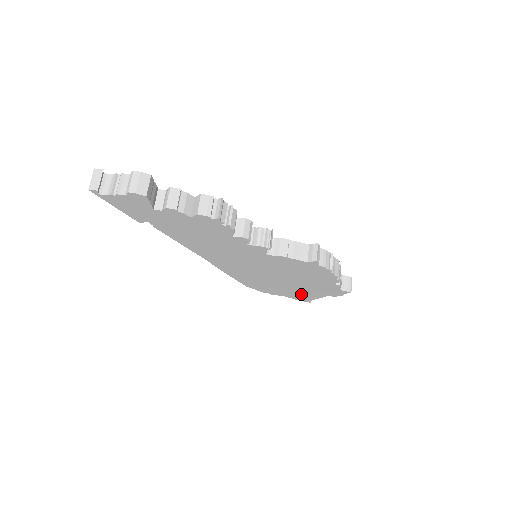
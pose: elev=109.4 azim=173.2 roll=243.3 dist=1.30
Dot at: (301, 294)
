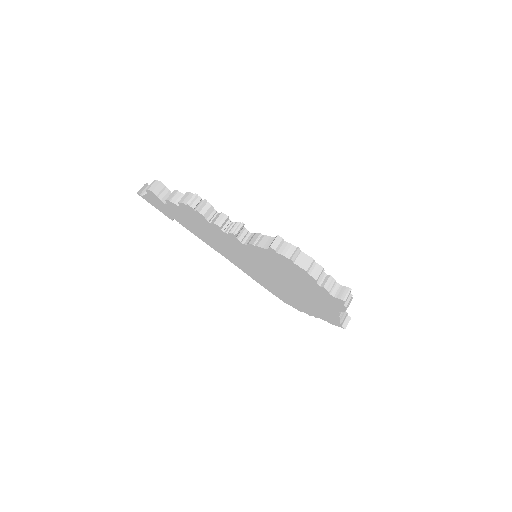
Dot at: (323, 311)
